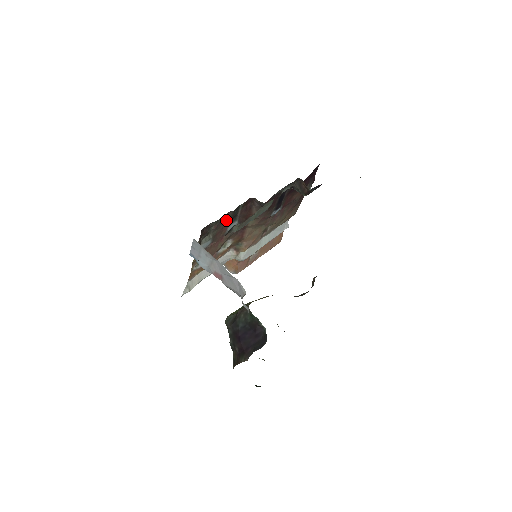
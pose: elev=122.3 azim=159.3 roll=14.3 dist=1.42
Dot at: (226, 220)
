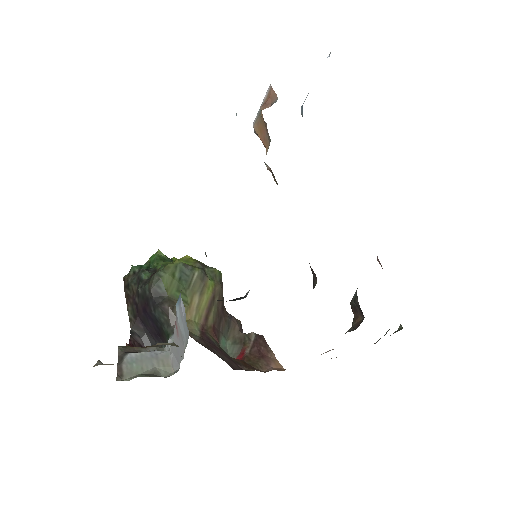
Dot at: occluded
